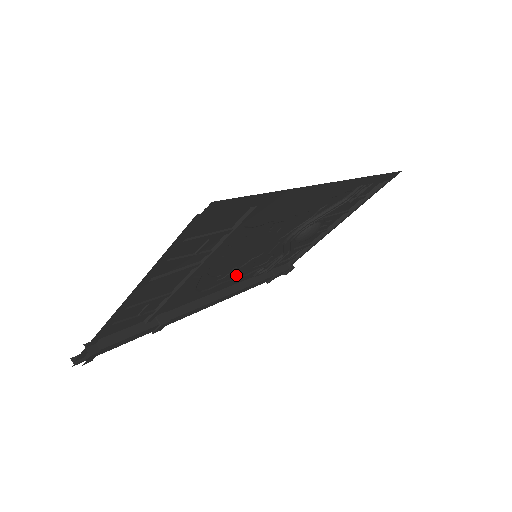
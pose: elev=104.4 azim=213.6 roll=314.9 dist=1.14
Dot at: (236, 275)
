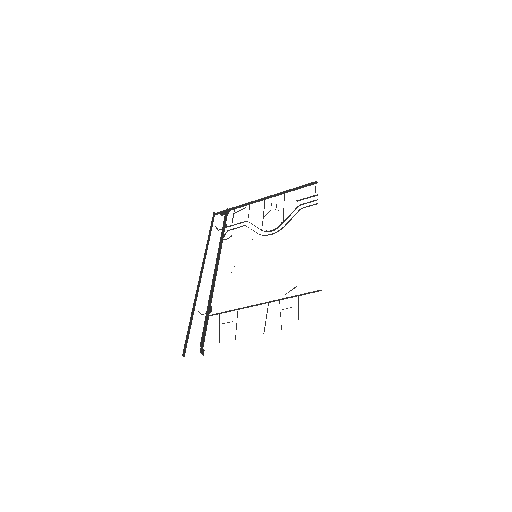
Dot at: occluded
